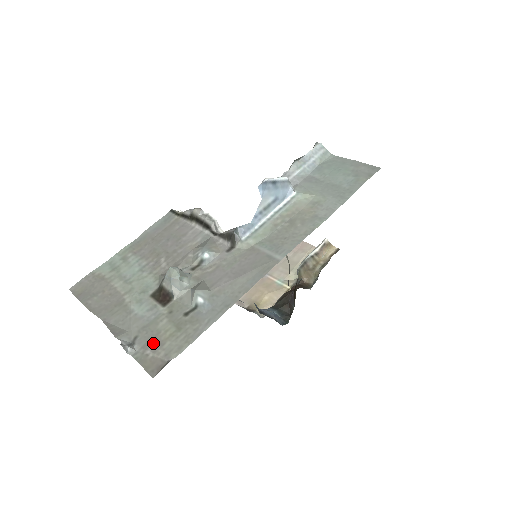
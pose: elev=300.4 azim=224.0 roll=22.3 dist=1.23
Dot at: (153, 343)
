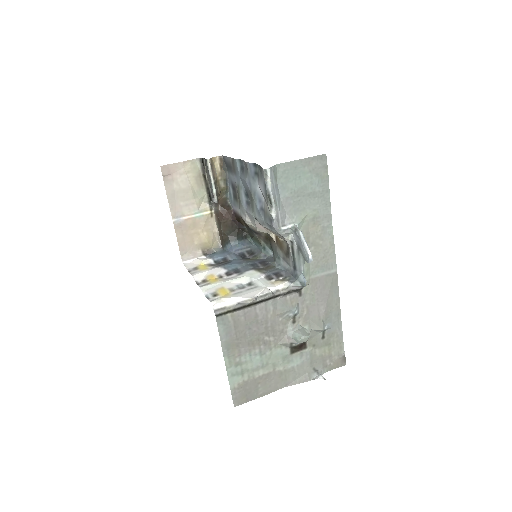
Dot at: (326, 360)
